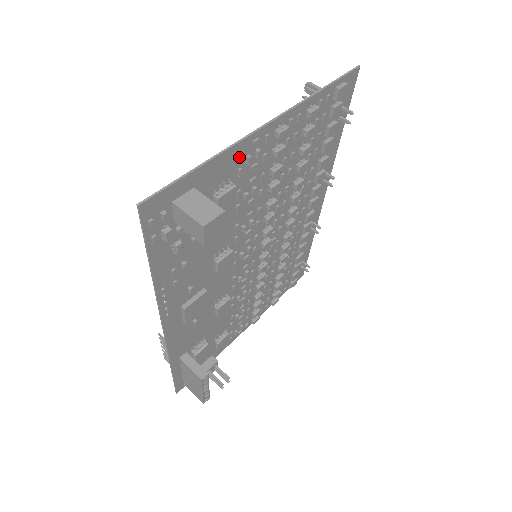
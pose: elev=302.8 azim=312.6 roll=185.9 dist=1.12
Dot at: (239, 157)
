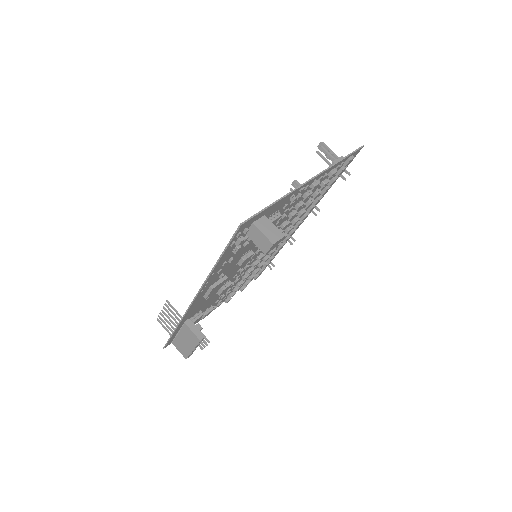
Dot at: (291, 198)
